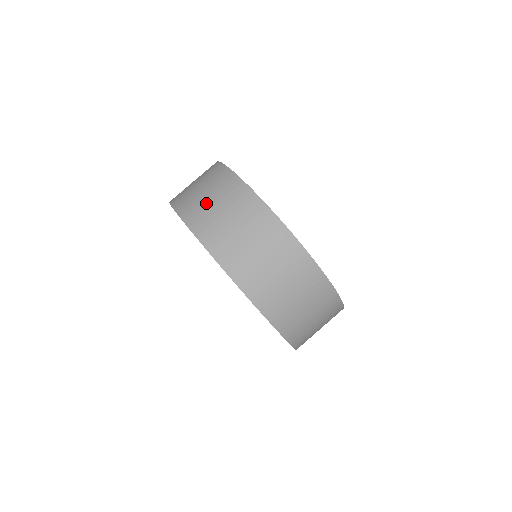
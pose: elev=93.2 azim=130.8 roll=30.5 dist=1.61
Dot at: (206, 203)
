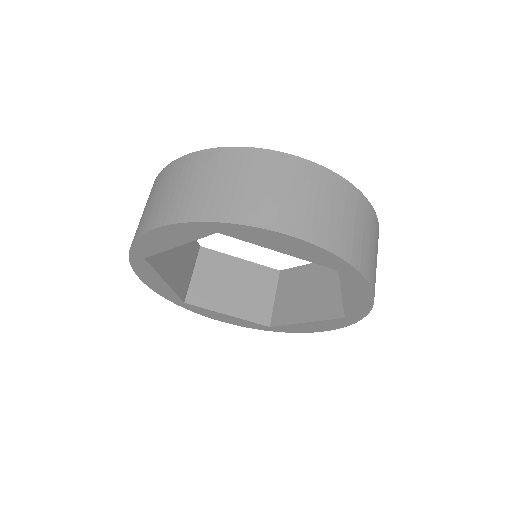
Dot at: (151, 205)
